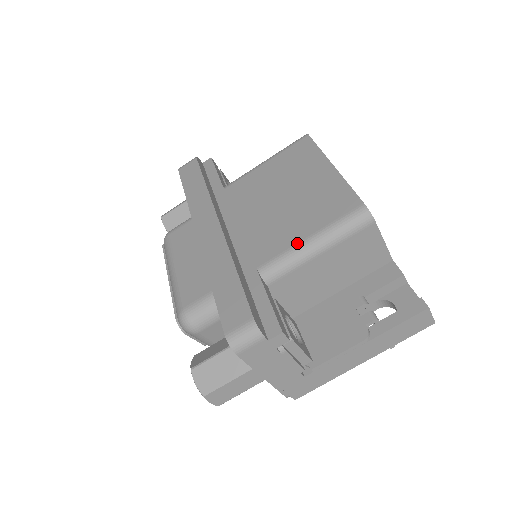
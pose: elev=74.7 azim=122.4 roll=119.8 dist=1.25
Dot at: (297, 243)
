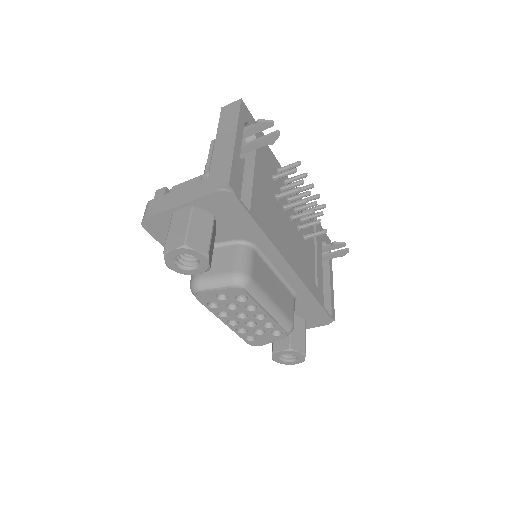
Dot at: occluded
